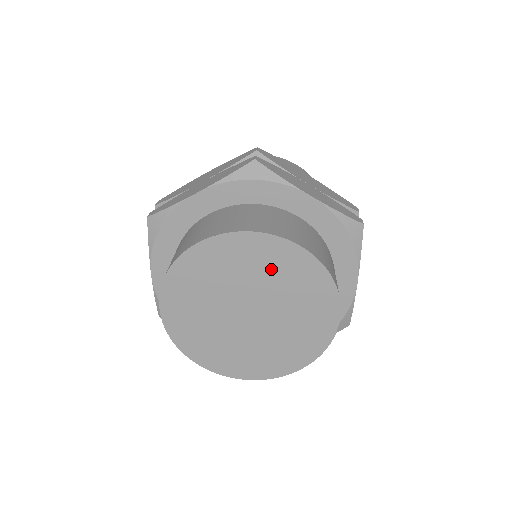
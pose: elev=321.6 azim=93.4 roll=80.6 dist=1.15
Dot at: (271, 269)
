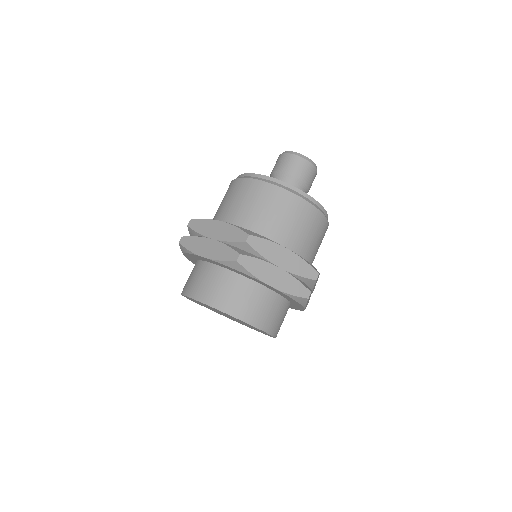
Dot at: occluded
